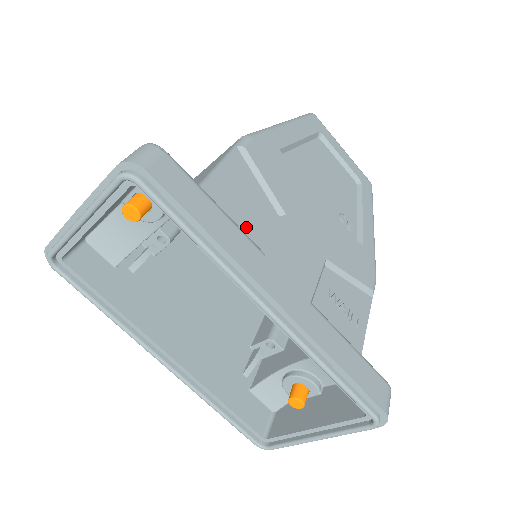
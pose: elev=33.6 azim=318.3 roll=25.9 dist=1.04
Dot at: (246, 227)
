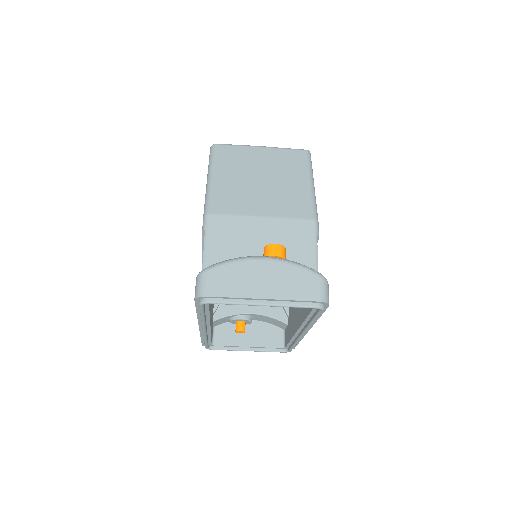
Dot at: occluded
